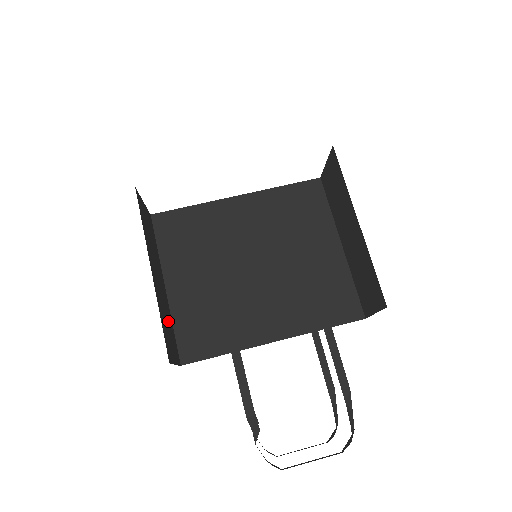
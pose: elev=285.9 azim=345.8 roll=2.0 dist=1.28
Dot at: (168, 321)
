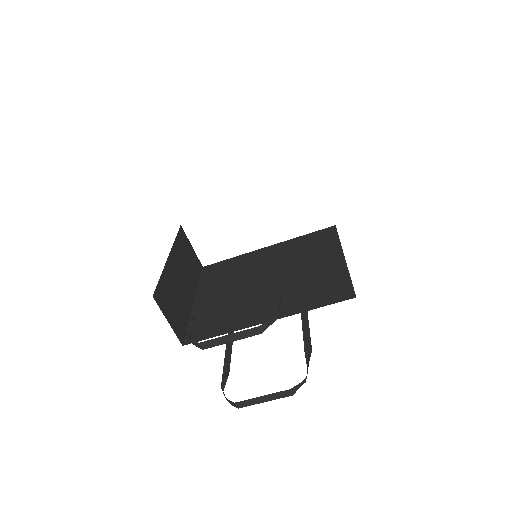
Dot at: (179, 305)
